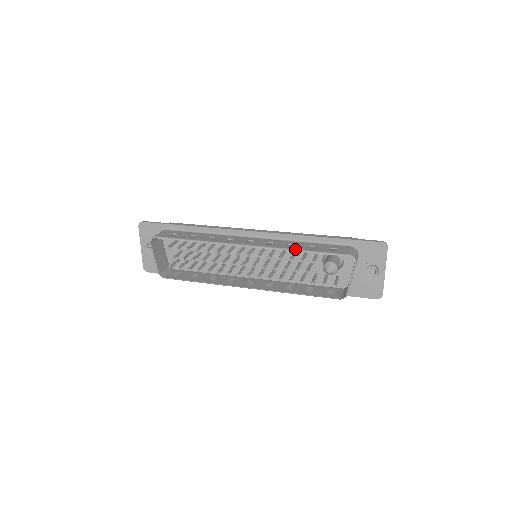
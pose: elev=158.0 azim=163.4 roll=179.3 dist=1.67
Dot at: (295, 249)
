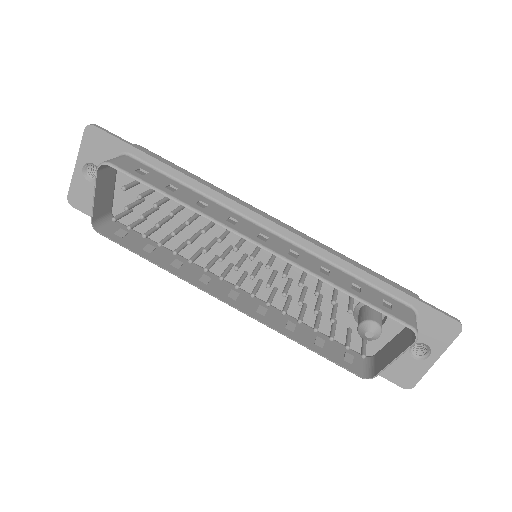
Dot at: (334, 283)
